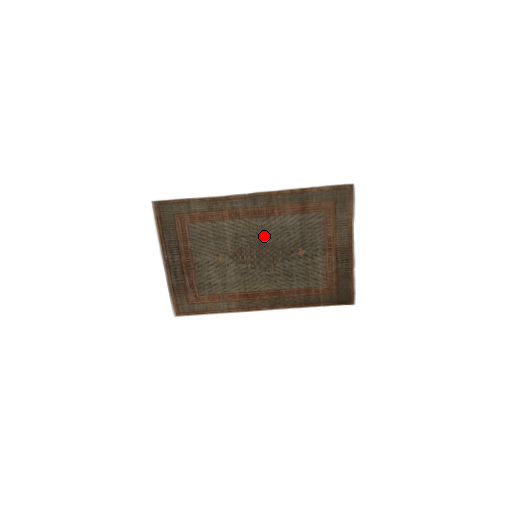
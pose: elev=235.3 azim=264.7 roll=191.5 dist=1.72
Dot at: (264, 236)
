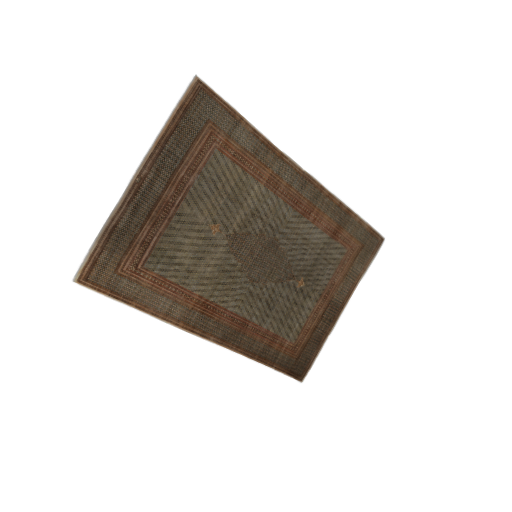
Dot at: (282, 236)
